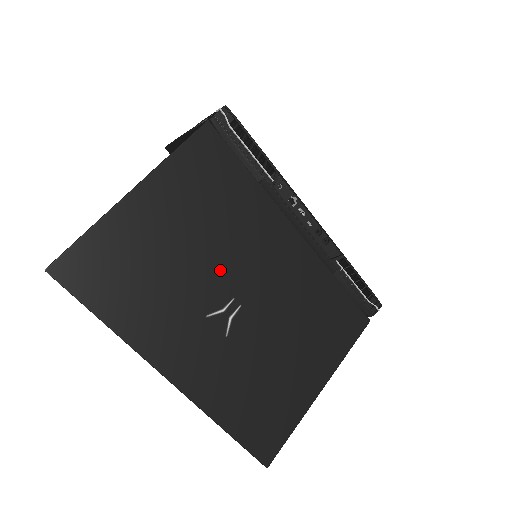
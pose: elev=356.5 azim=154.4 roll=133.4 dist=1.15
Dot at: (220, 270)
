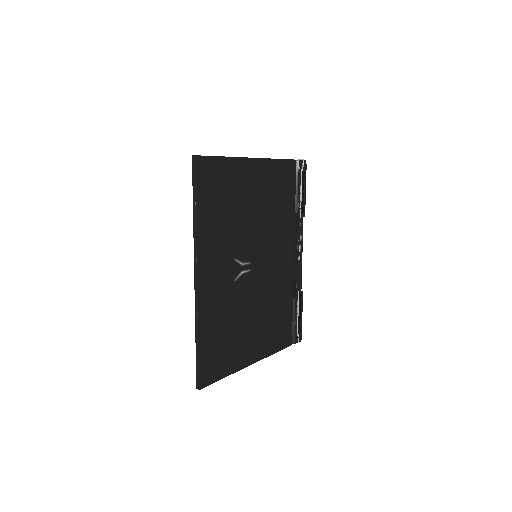
Dot at: (255, 240)
